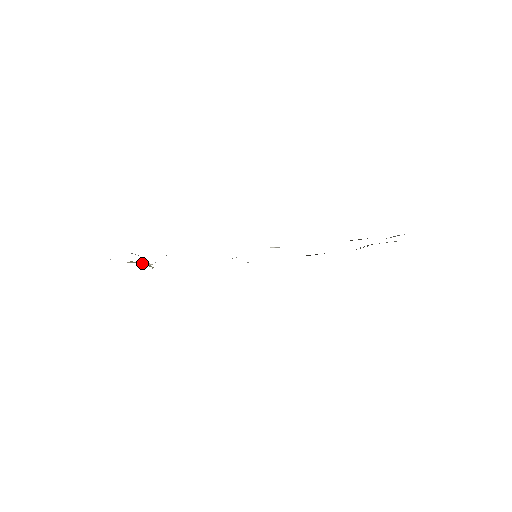
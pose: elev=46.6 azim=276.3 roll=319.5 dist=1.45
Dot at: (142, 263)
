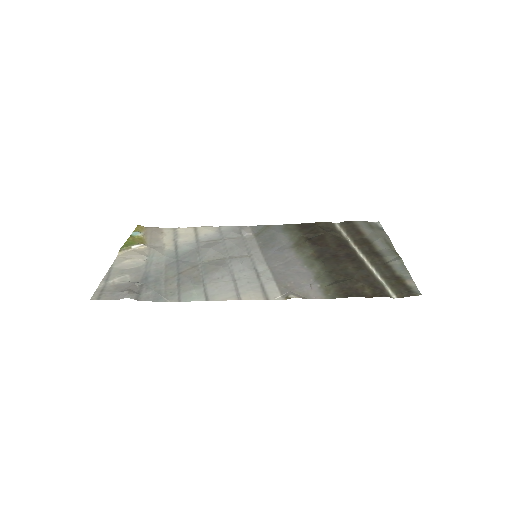
Dot at: (133, 248)
